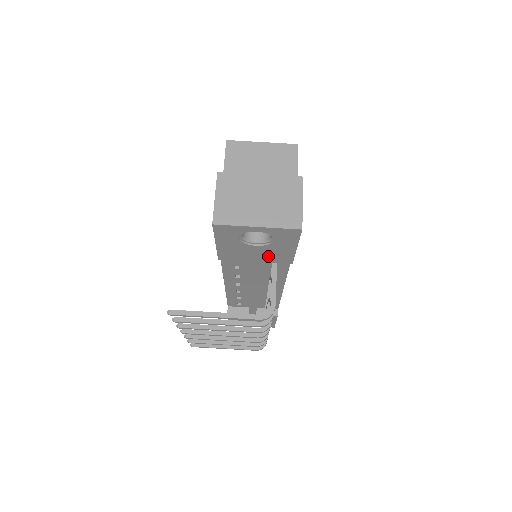
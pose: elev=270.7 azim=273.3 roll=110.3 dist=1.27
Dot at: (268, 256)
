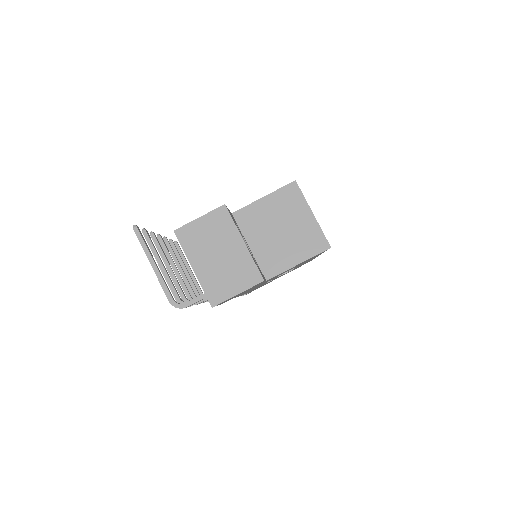
Dot at: occluded
